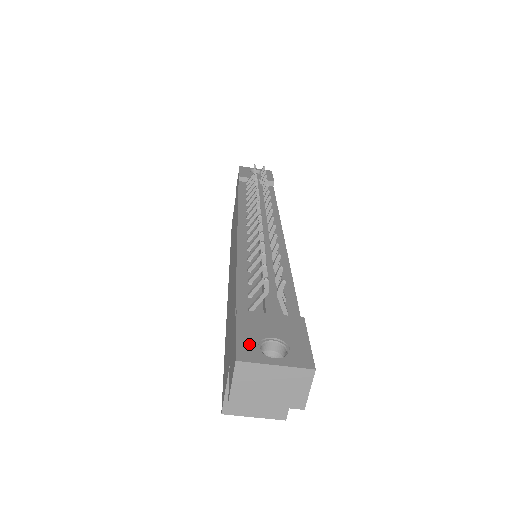
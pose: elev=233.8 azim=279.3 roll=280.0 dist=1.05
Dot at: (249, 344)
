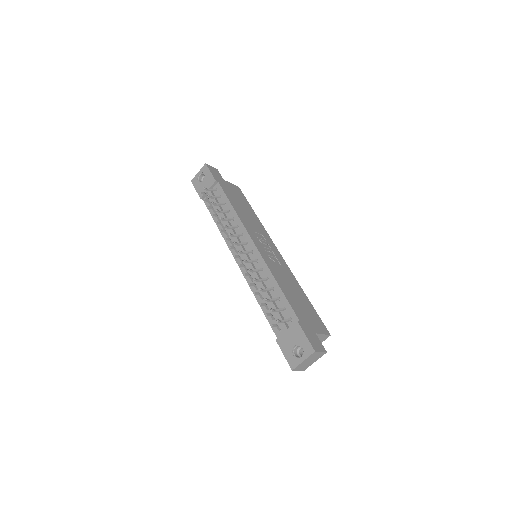
Dot at: (290, 357)
